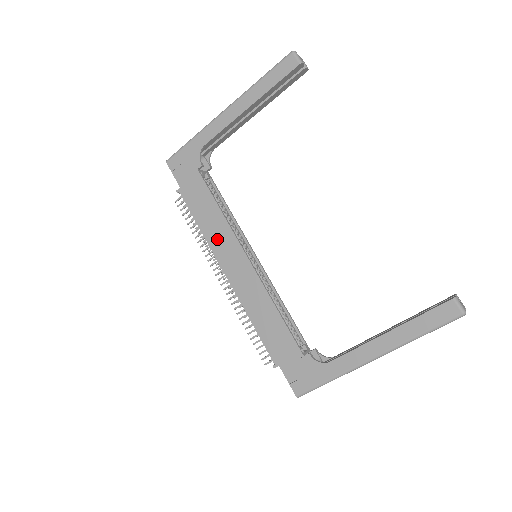
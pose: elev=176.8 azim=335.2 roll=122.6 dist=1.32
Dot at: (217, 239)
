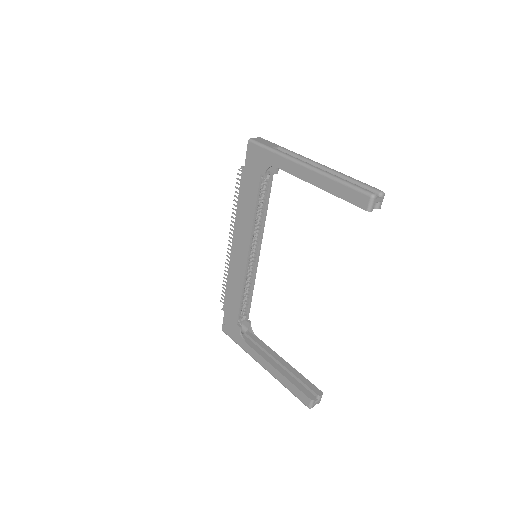
Dot at: (241, 225)
